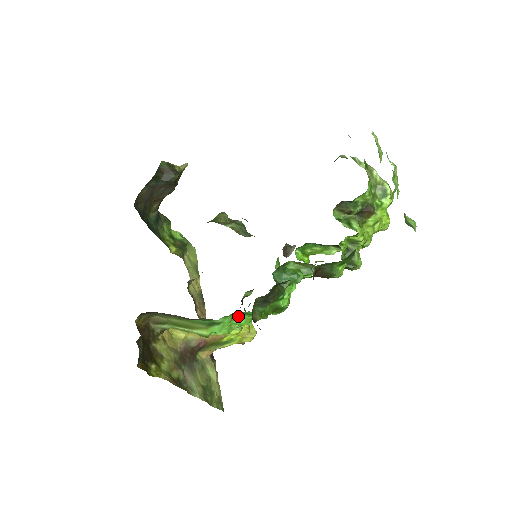
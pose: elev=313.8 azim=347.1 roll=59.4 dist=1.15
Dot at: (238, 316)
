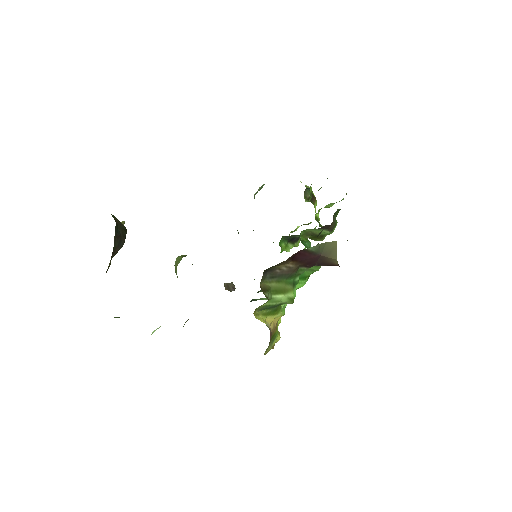
Dot at: occluded
